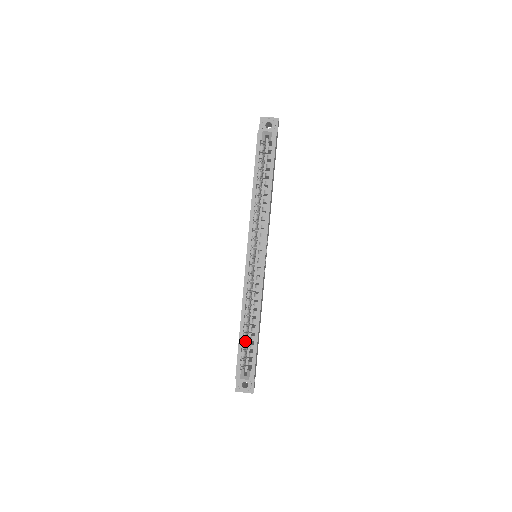
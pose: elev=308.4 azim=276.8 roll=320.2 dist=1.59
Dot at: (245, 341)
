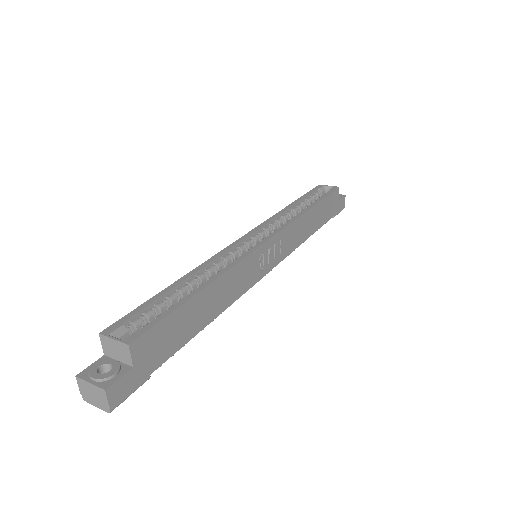
Dot at: (166, 304)
